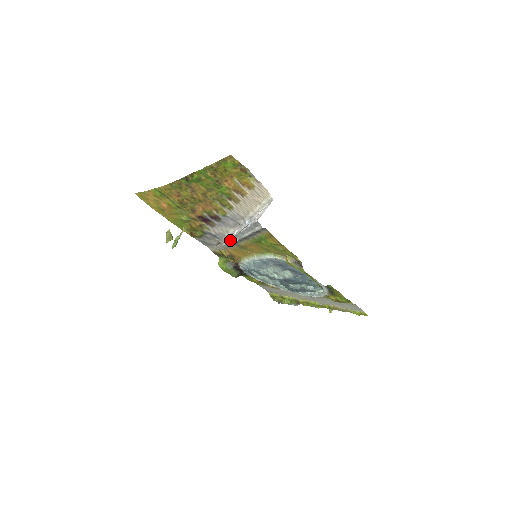
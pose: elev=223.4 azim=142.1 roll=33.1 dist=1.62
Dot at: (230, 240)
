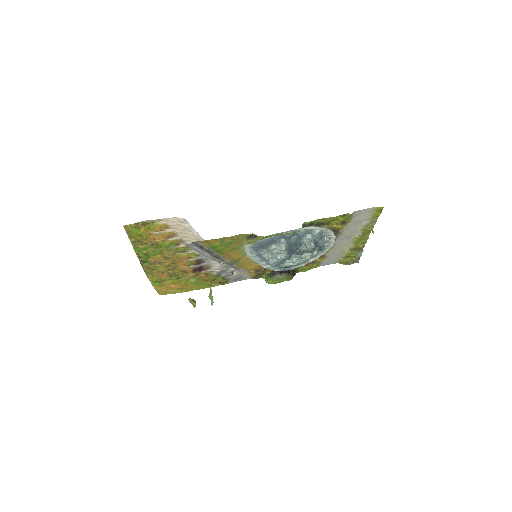
Dot at: (223, 265)
